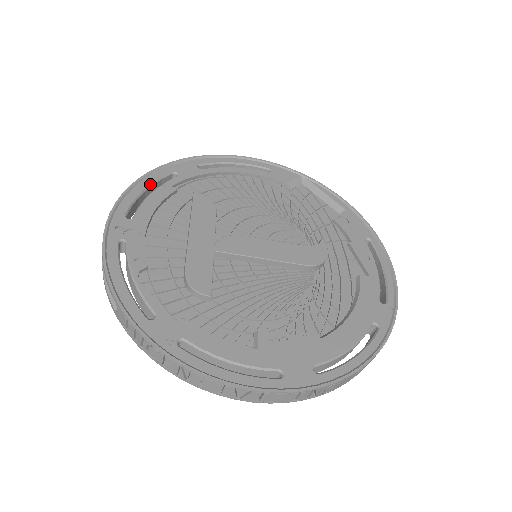
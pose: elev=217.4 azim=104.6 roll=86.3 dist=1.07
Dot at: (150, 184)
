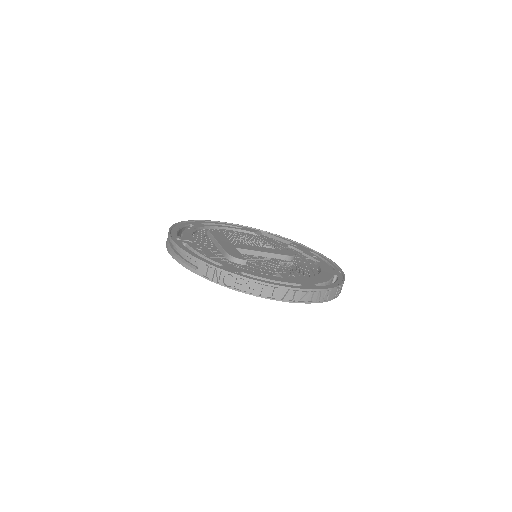
Dot at: (181, 227)
